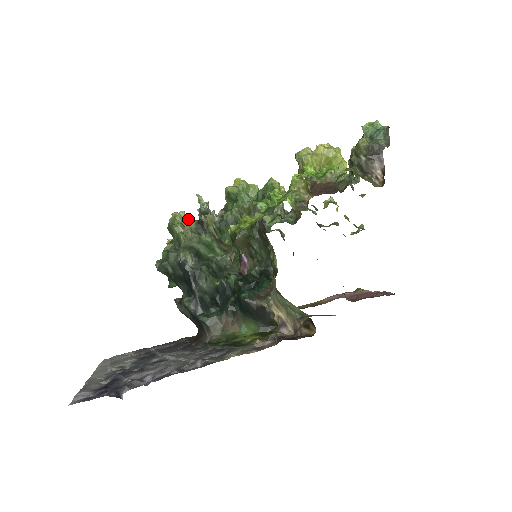
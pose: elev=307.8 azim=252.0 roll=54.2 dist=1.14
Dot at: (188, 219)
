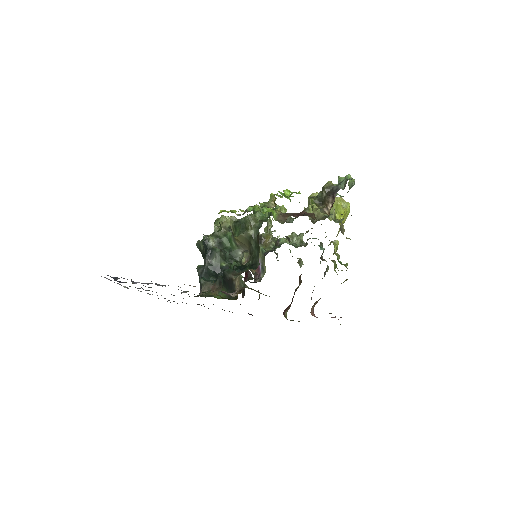
Dot at: (228, 221)
